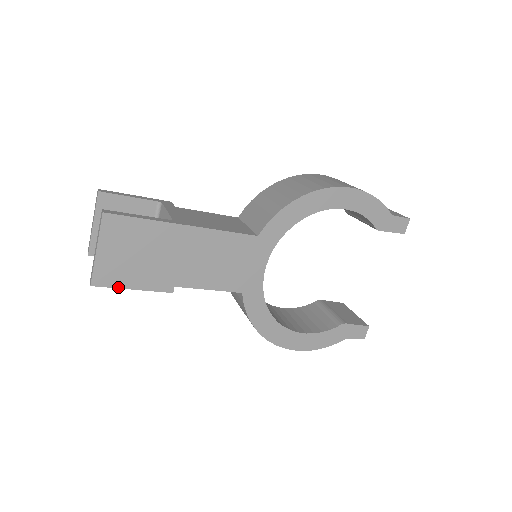
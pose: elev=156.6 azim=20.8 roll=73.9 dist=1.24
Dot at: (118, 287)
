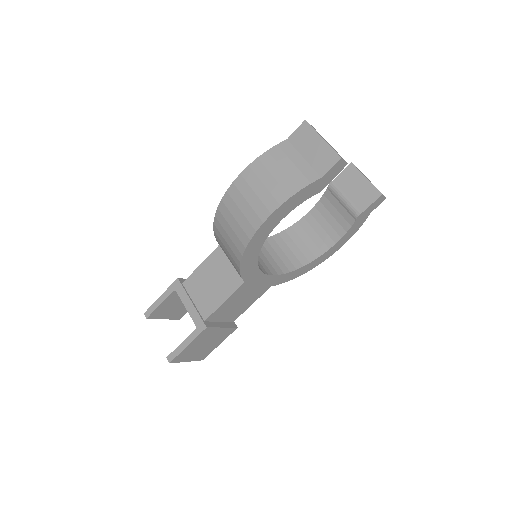
Dot at: occluded
